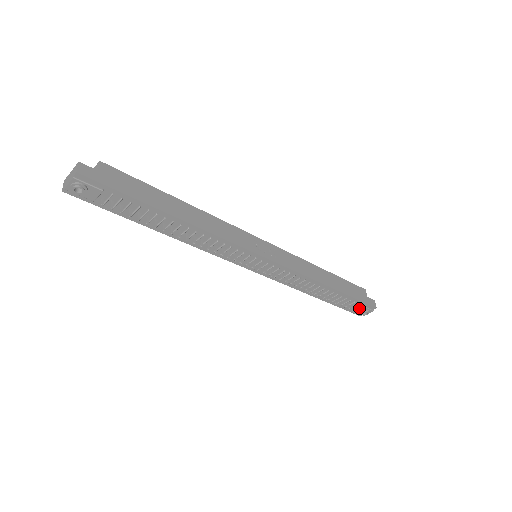
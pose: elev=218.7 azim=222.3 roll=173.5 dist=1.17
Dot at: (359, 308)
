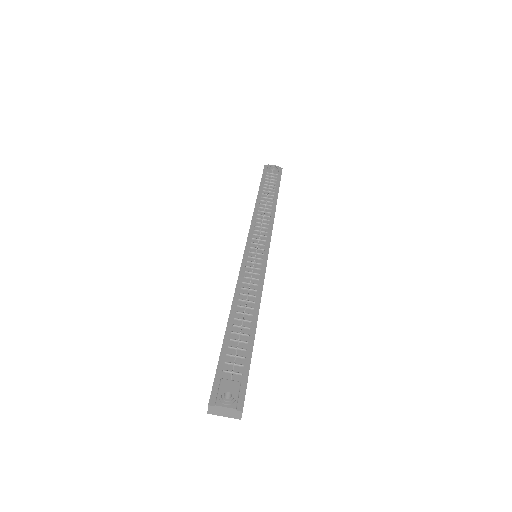
Dot at: (233, 382)
